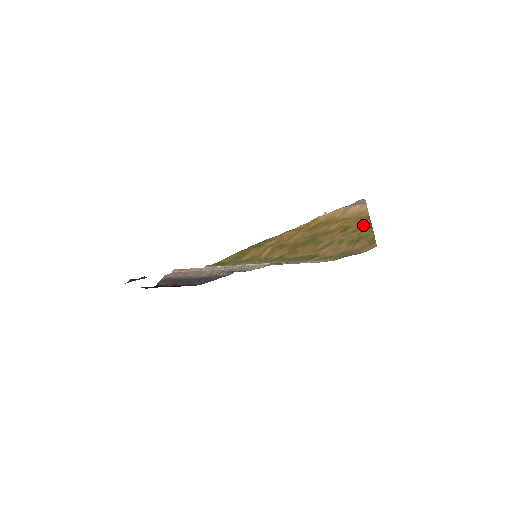
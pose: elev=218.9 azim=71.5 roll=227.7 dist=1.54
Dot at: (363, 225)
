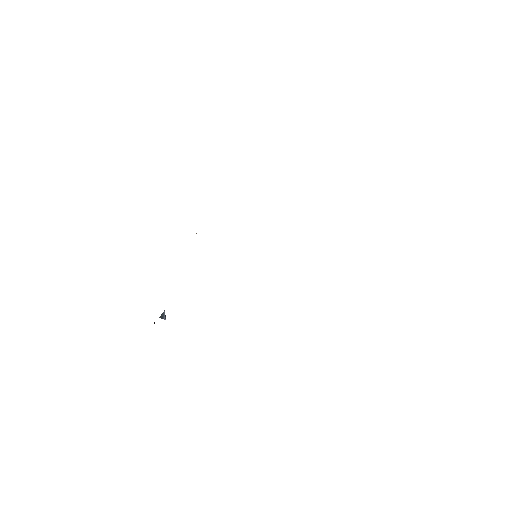
Dot at: occluded
